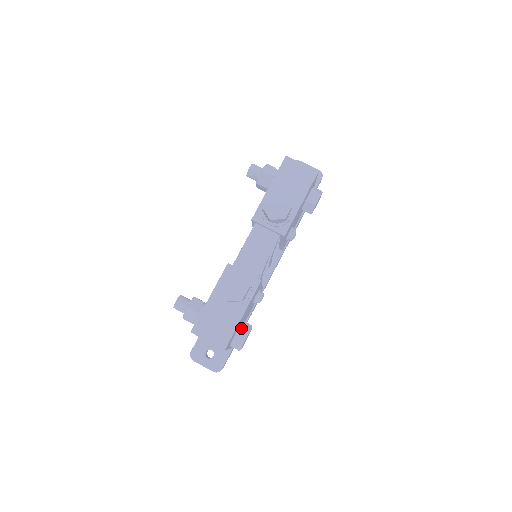
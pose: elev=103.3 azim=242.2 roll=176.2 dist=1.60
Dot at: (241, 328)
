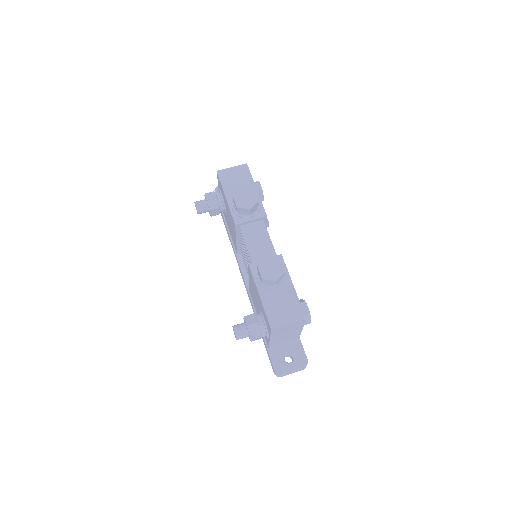
Dot at: occluded
